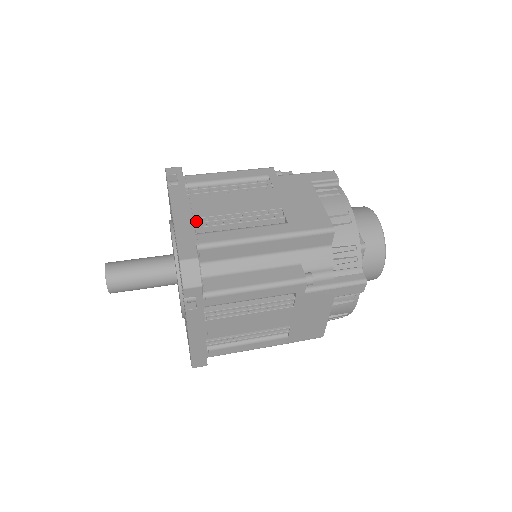
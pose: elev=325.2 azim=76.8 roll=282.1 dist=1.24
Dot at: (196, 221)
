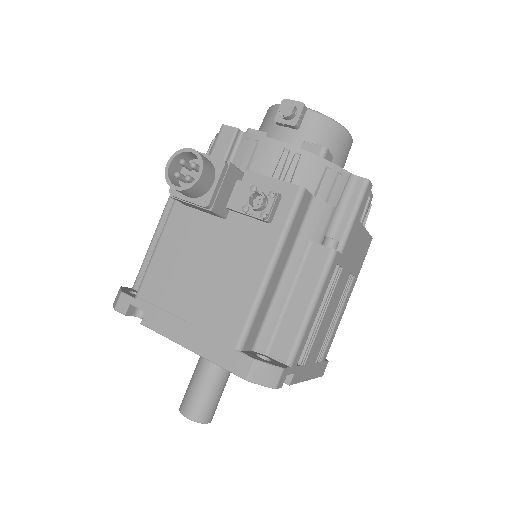
Dot at: (318, 359)
